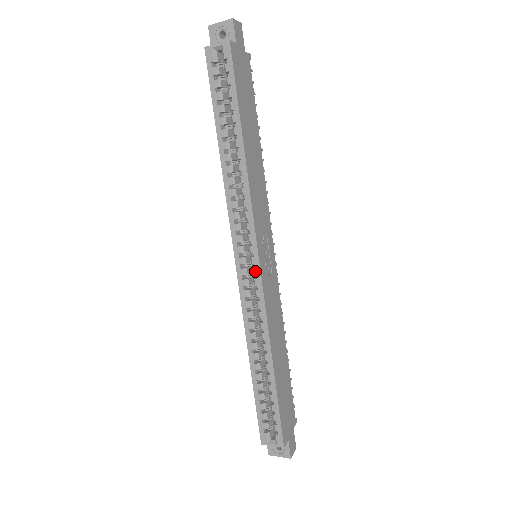
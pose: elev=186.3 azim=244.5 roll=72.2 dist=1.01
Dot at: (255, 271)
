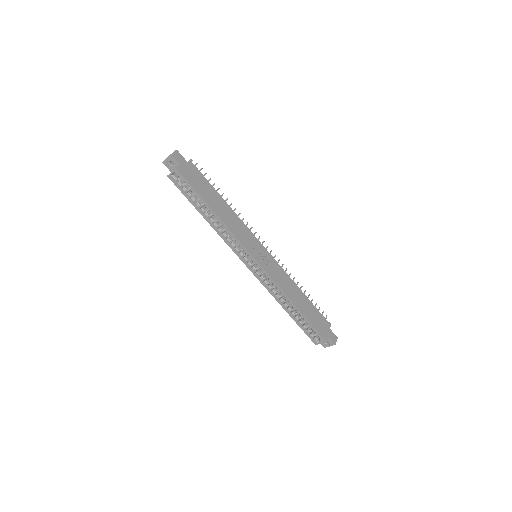
Dot at: (258, 266)
